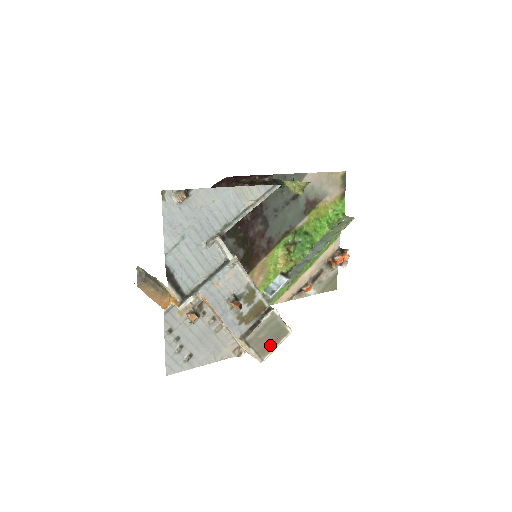
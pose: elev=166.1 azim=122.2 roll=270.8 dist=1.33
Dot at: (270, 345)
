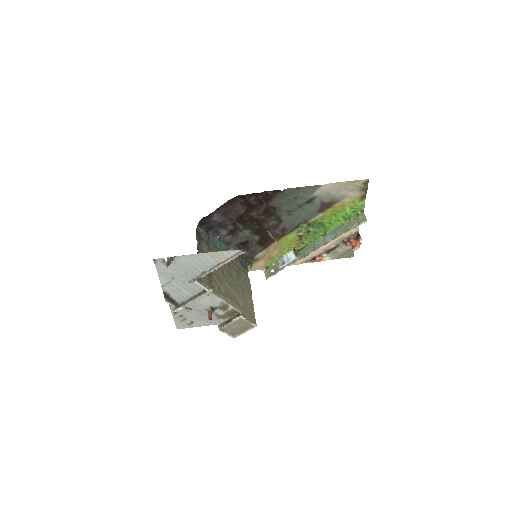
Dot at: (240, 331)
